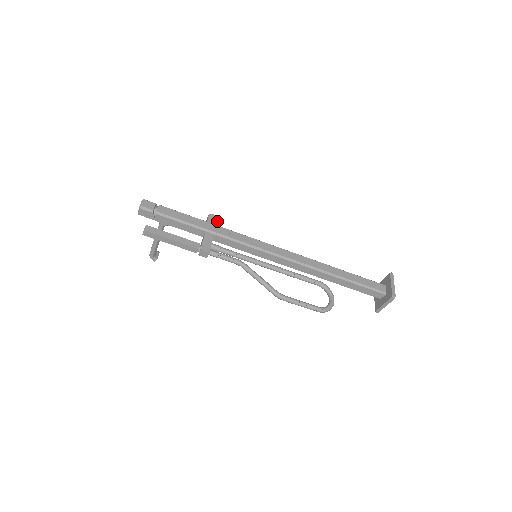
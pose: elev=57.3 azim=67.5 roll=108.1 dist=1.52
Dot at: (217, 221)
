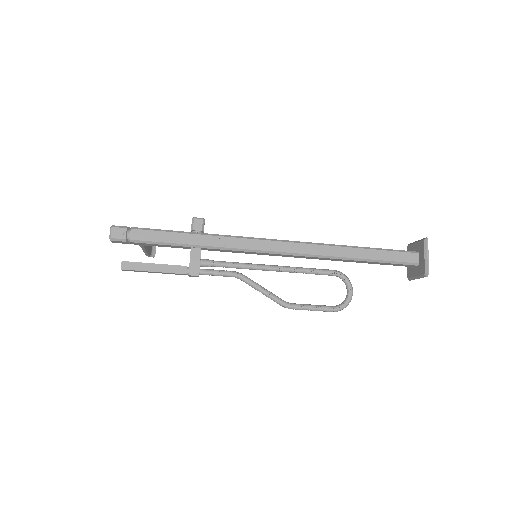
Dot at: (203, 227)
